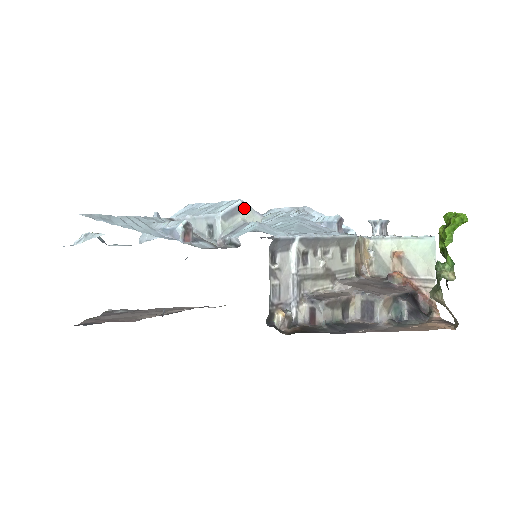
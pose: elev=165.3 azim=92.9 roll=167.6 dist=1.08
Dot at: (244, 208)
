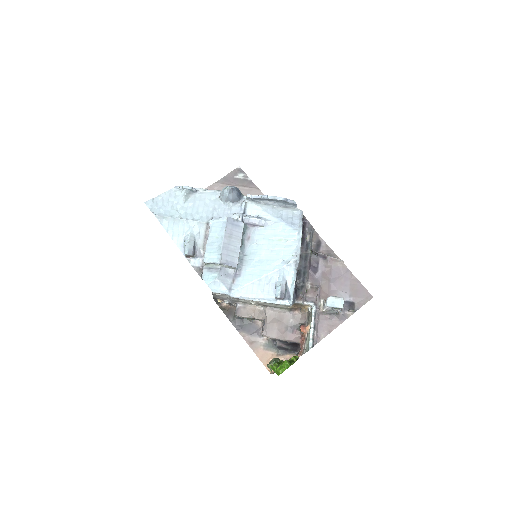
Dot at: (221, 264)
